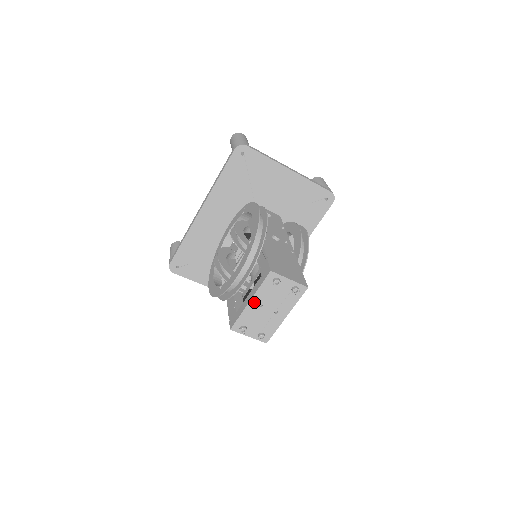
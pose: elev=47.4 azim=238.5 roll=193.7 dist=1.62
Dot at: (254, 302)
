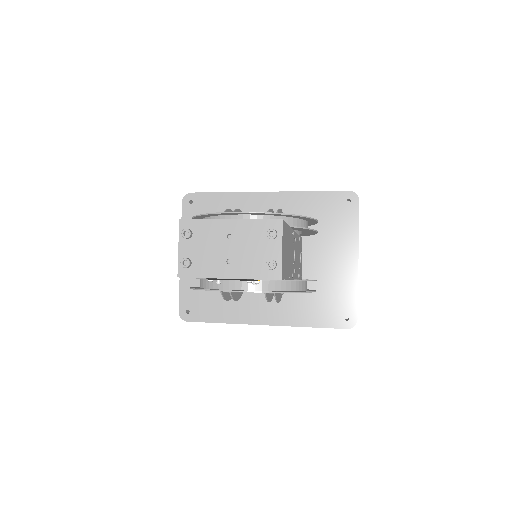
Dot at: (231, 225)
